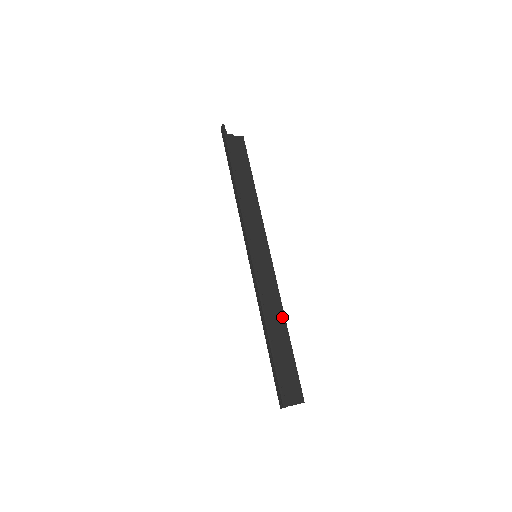
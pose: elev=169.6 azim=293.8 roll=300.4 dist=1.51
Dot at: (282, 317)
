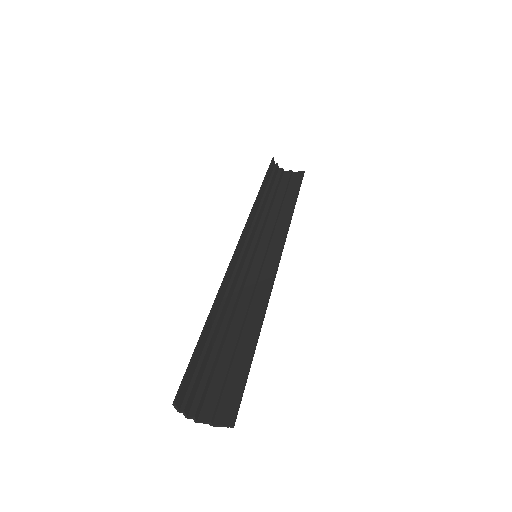
Dot at: (259, 318)
